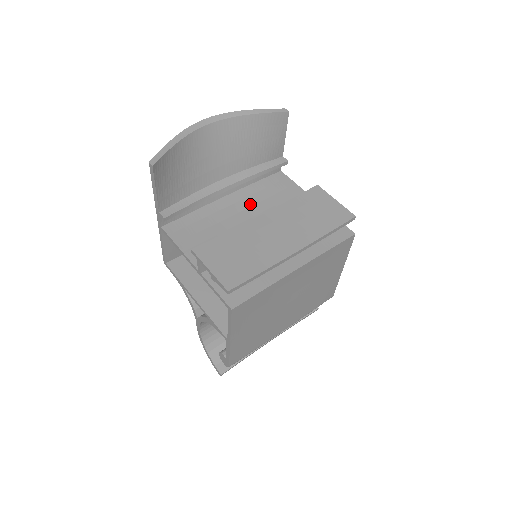
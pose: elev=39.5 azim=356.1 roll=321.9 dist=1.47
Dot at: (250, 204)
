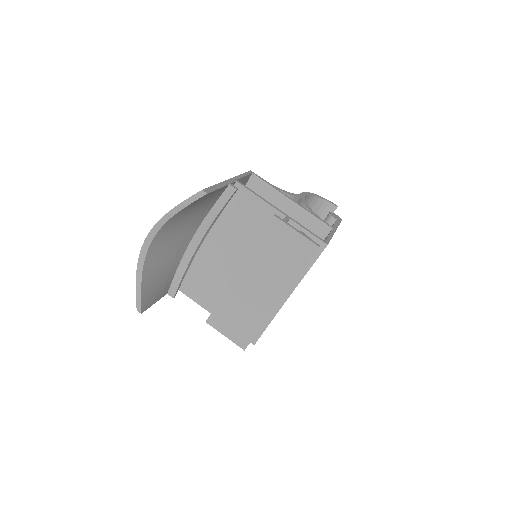
Dot at: (227, 237)
